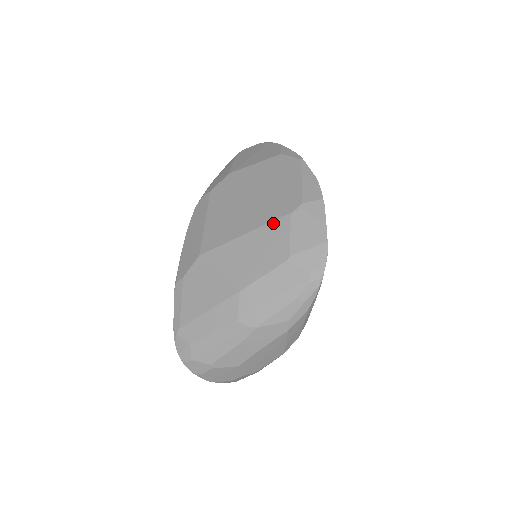
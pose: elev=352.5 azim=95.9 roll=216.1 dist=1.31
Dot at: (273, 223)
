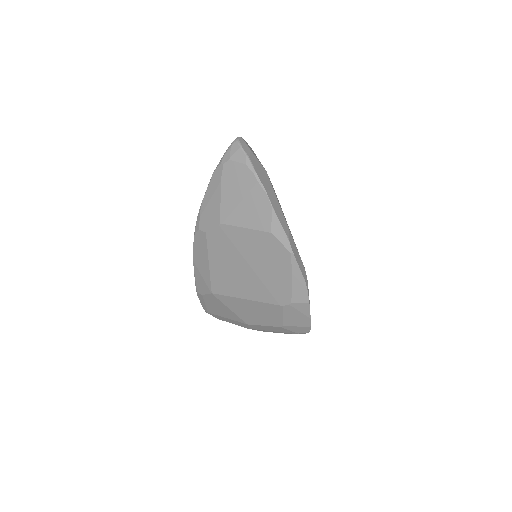
Dot at: (268, 305)
